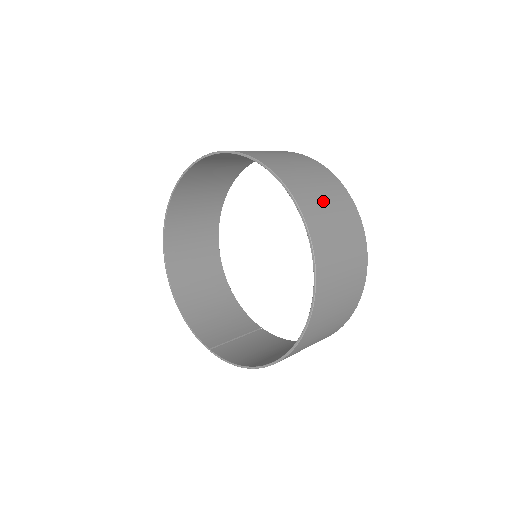
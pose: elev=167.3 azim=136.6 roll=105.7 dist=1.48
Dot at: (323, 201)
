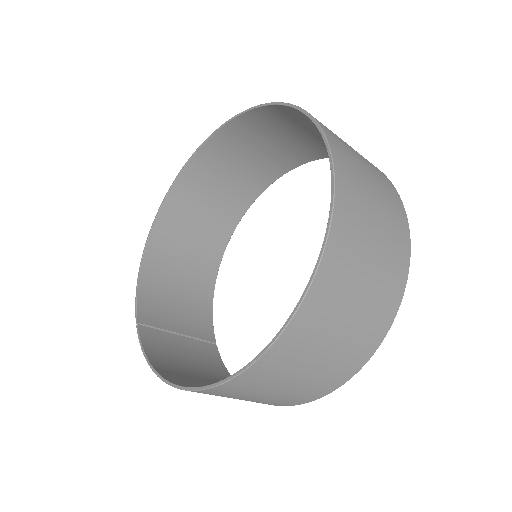
Dot at: (370, 234)
